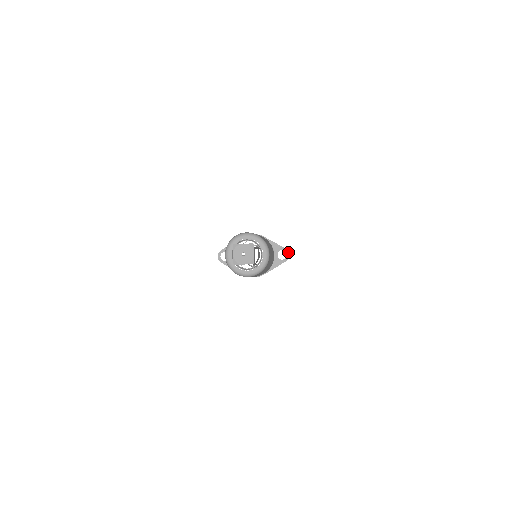
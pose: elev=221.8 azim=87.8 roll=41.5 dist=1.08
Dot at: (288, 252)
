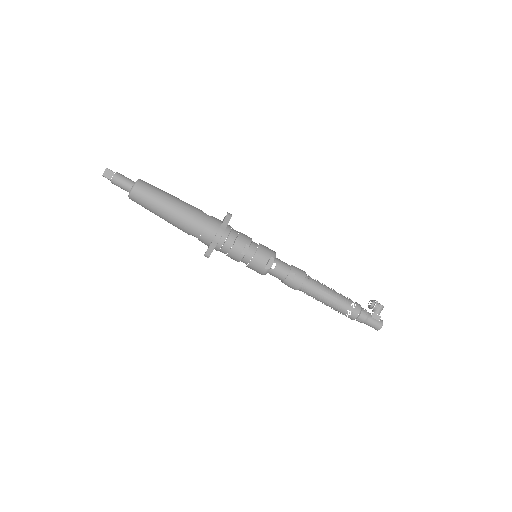
Dot at: (227, 213)
